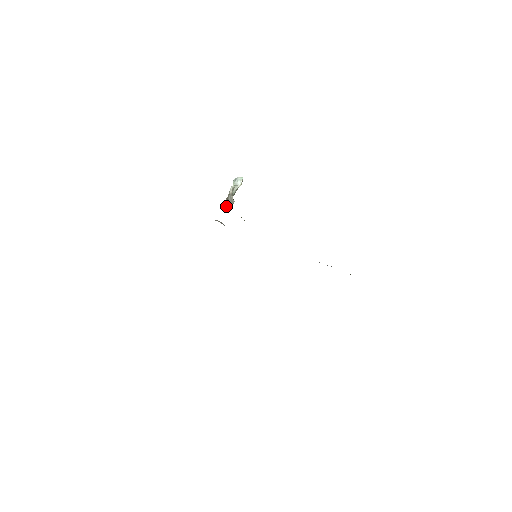
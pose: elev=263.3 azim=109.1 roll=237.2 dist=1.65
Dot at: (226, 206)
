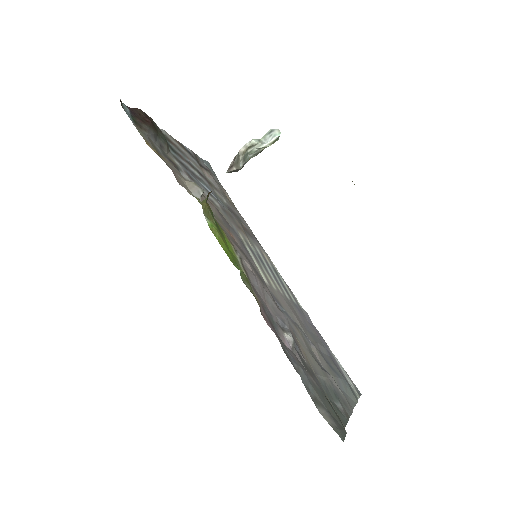
Dot at: (230, 166)
